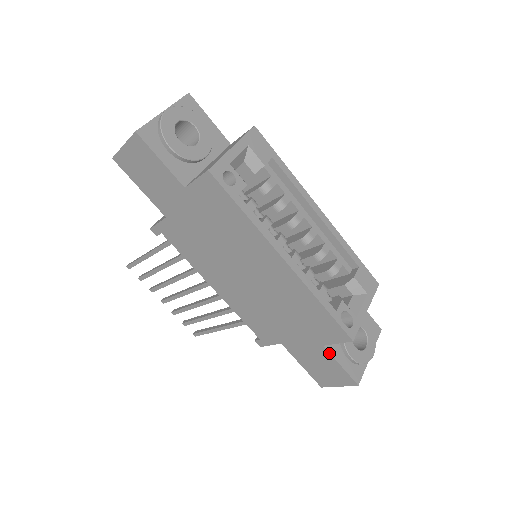
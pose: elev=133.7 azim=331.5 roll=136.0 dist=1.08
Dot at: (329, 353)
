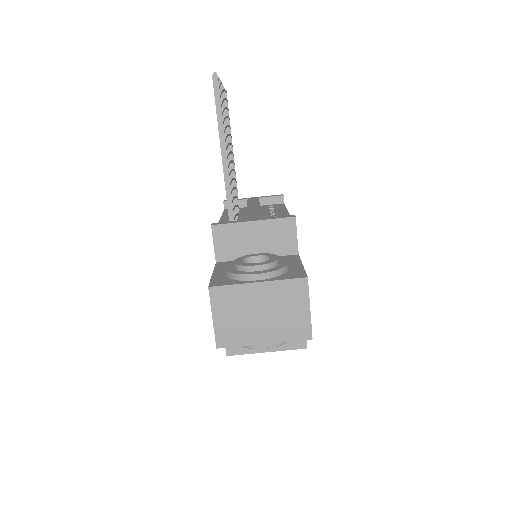
Dot at: occluded
